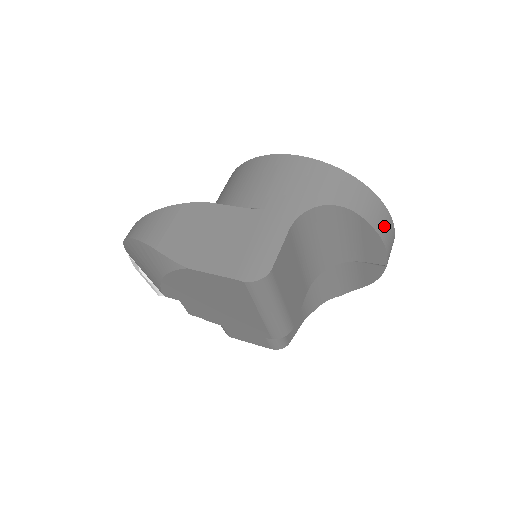
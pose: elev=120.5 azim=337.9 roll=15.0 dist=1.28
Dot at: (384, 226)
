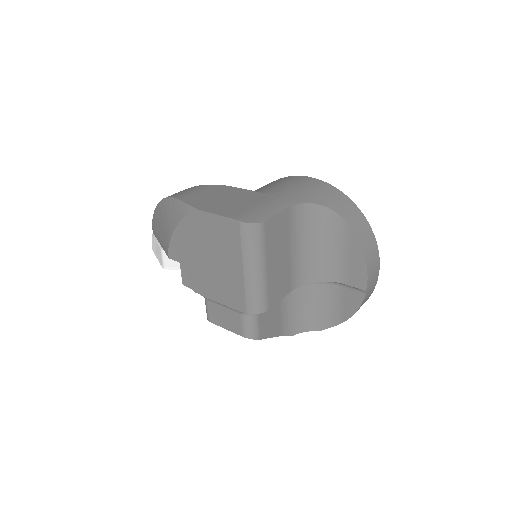
Dot at: (370, 249)
